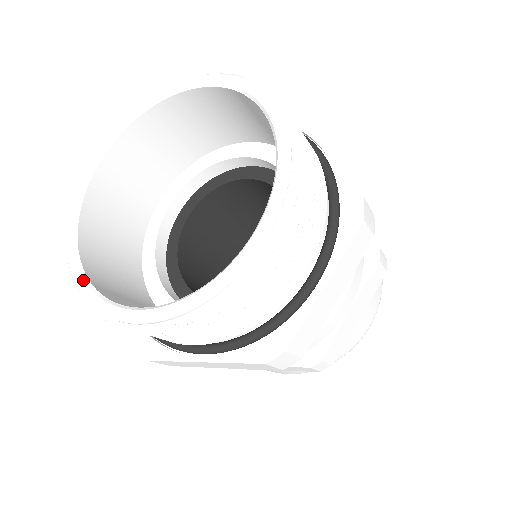
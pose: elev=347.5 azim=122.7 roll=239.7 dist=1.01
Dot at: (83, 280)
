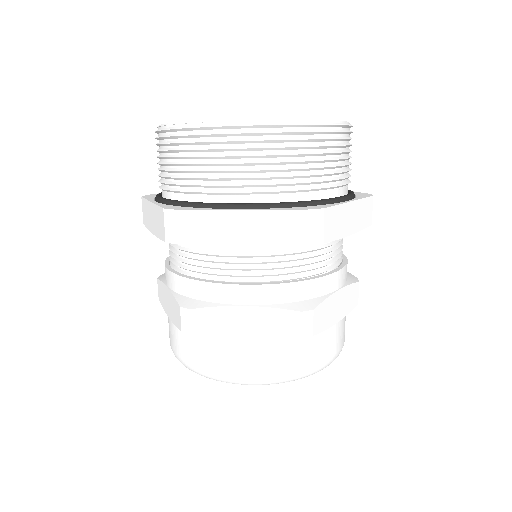
Dot at: occluded
